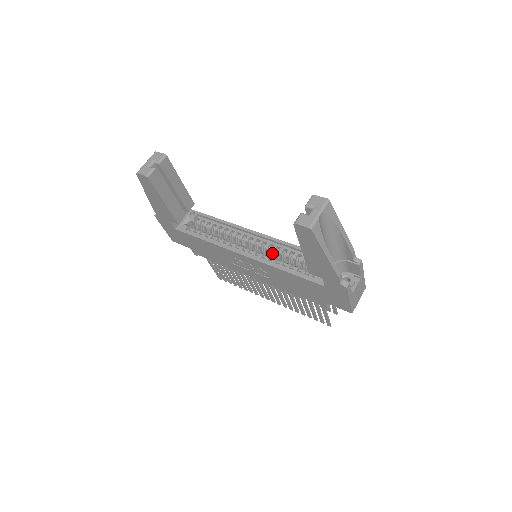
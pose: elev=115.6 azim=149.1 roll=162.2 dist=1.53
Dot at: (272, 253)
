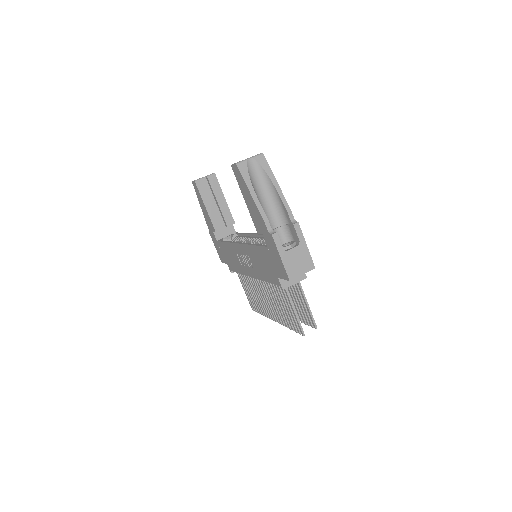
Dot at: occluded
